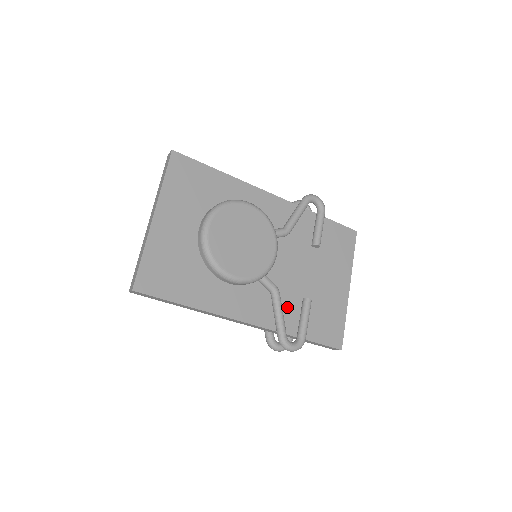
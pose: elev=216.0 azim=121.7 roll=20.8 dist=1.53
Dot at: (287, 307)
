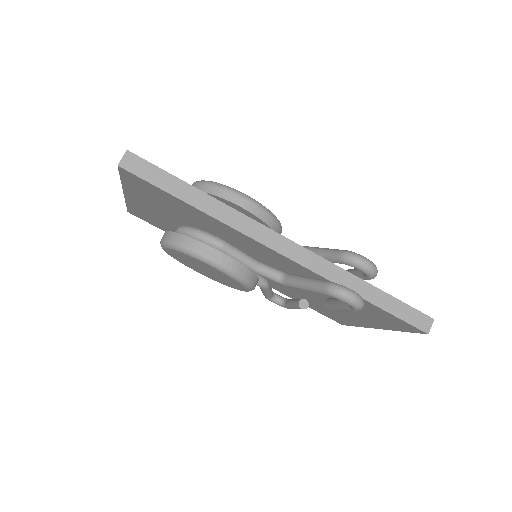
Dot at: occluded
